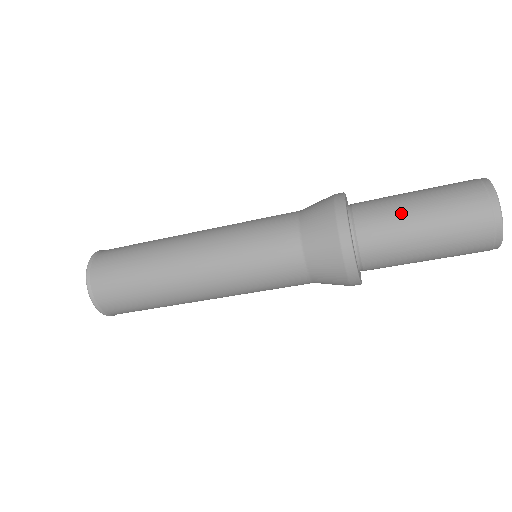
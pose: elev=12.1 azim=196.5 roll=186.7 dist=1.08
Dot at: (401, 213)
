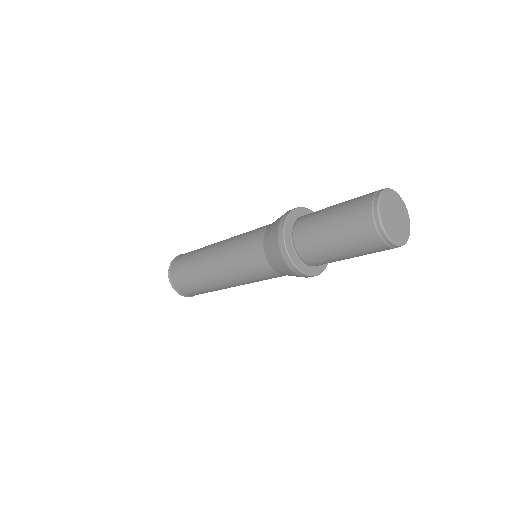
Dot at: (320, 233)
